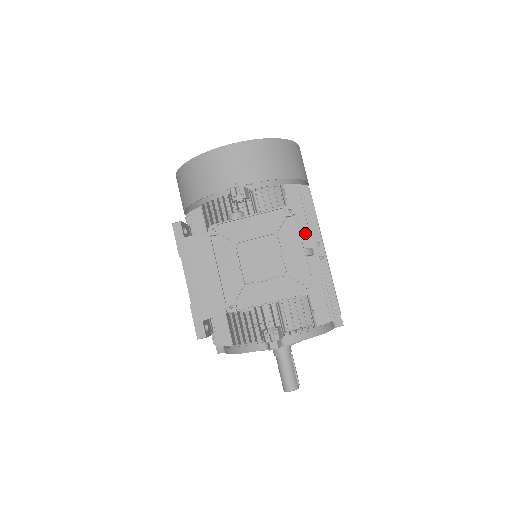
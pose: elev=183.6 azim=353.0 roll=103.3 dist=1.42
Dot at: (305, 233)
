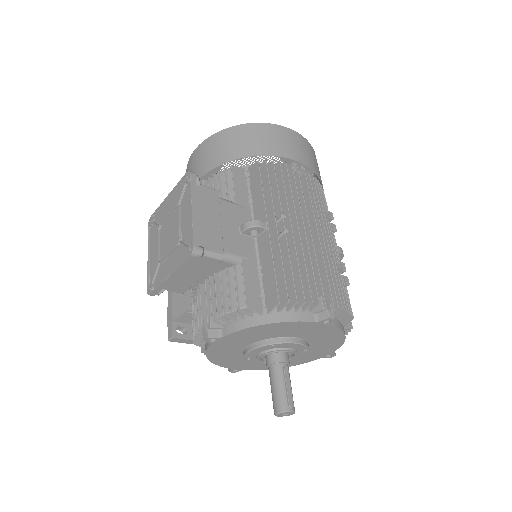
Dot at: (261, 208)
